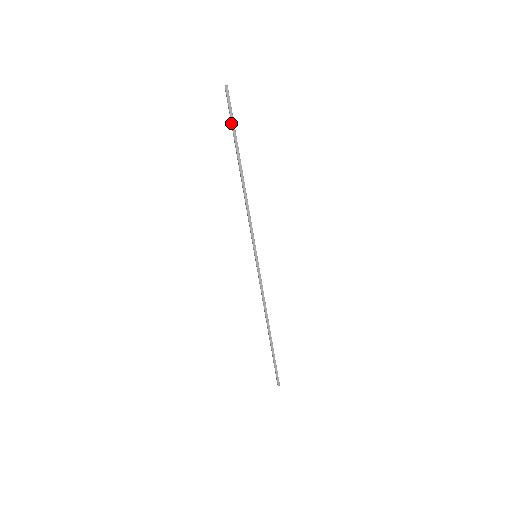
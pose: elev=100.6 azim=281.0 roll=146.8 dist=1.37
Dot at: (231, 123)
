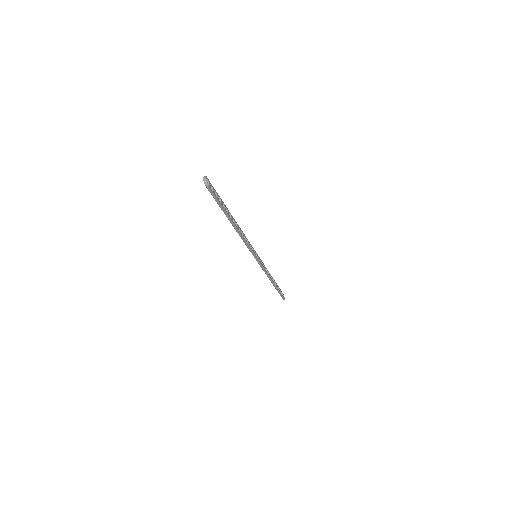
Dot at: occluded
